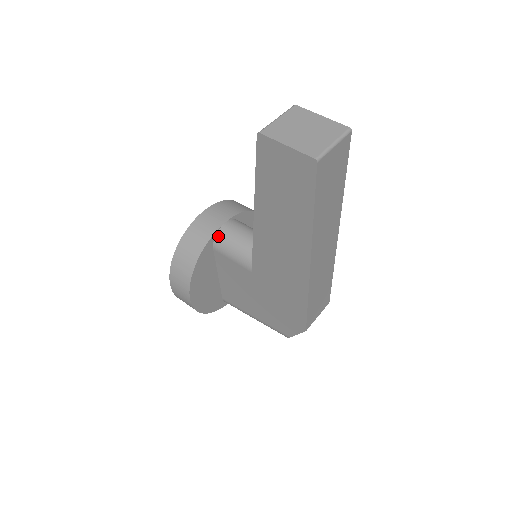
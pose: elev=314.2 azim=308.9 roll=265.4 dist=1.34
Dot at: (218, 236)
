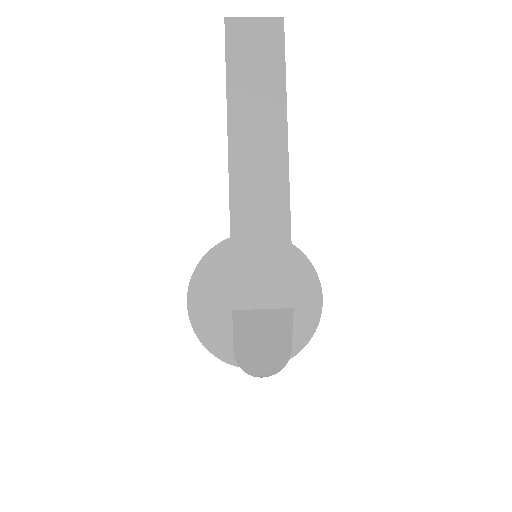
Dot at: occluded
